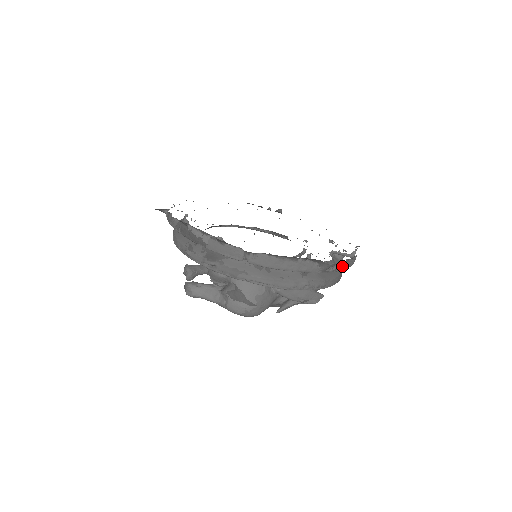
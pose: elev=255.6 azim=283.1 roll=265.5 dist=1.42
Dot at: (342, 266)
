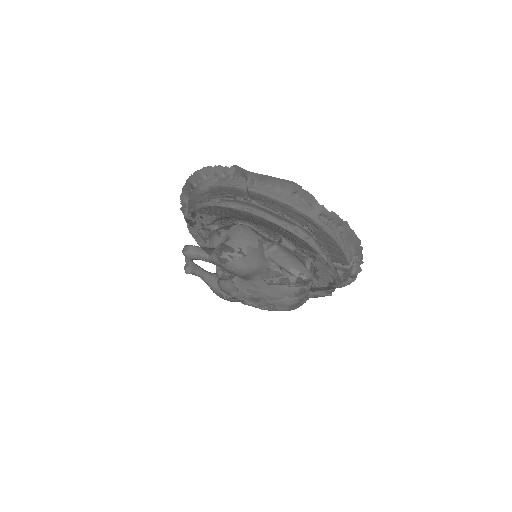
Dot at: (334, 233)
